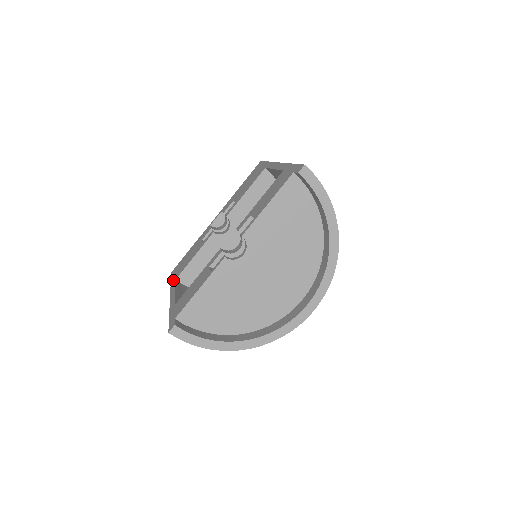
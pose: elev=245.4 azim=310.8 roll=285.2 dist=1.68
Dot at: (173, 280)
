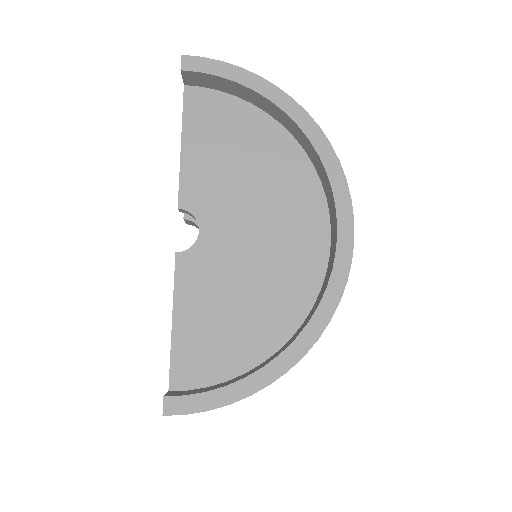
Dot at: occluded
